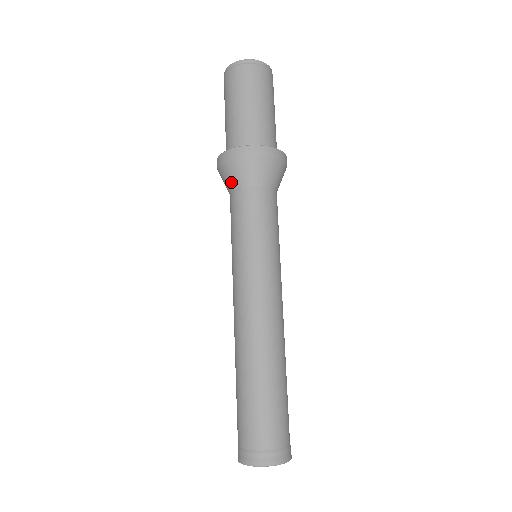
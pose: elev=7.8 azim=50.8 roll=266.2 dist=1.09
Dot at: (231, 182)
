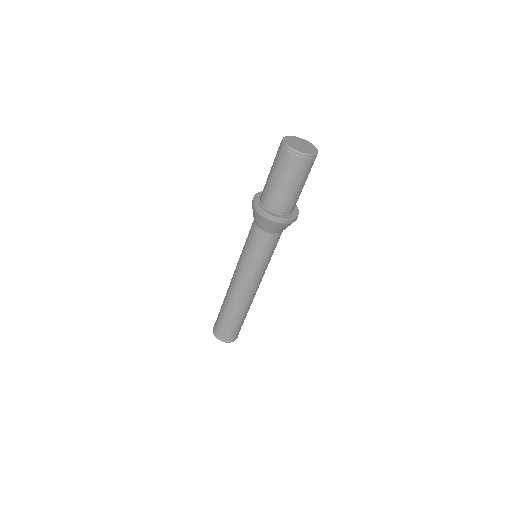
Dot at: (254, 219)
